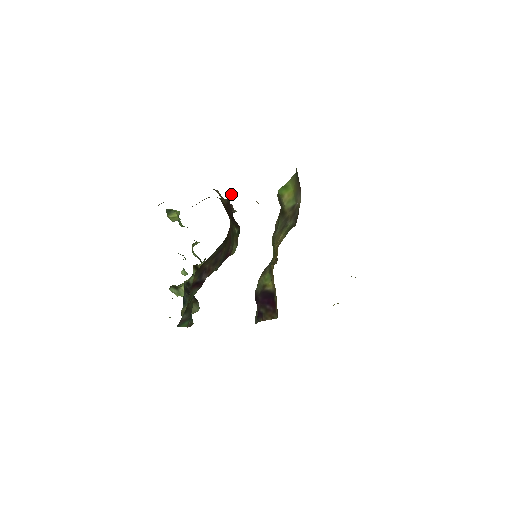
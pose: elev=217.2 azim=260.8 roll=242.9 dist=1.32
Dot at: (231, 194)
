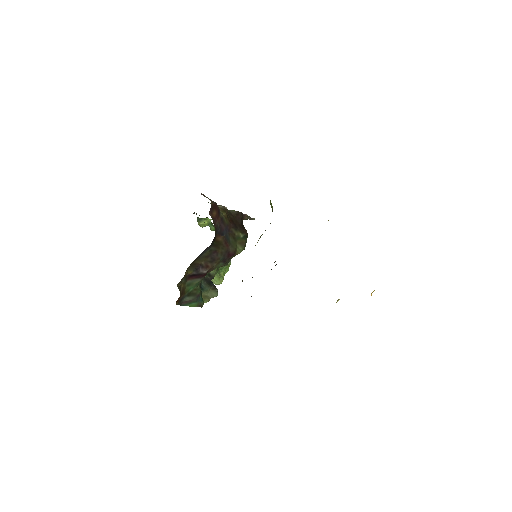
Dot at: (211, 211)
